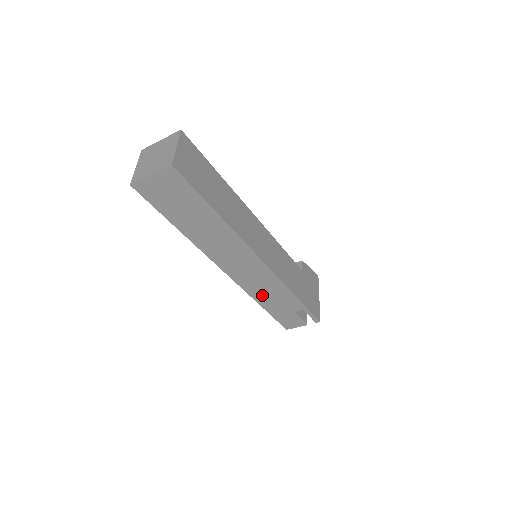
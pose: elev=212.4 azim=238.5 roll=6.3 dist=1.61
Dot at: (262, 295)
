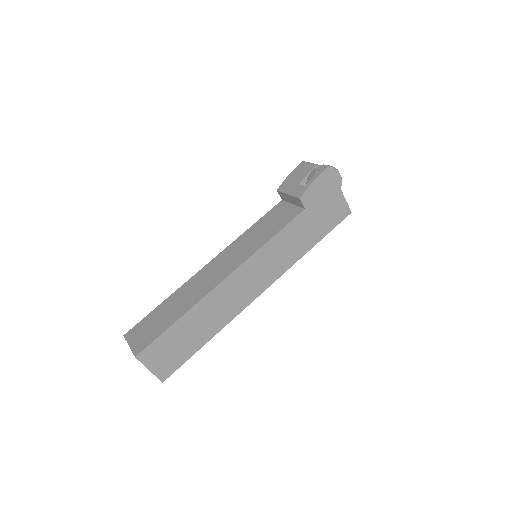
Dot at: occluded
